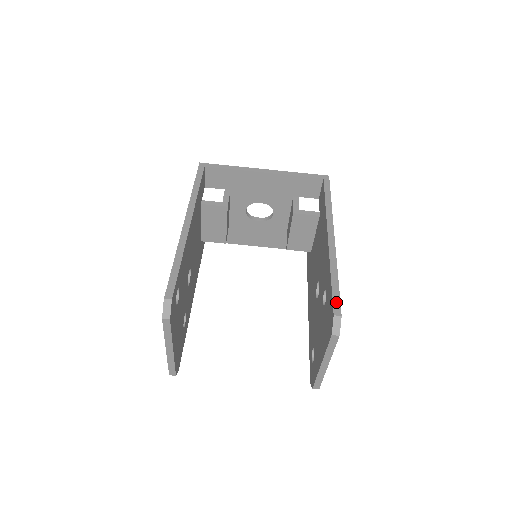
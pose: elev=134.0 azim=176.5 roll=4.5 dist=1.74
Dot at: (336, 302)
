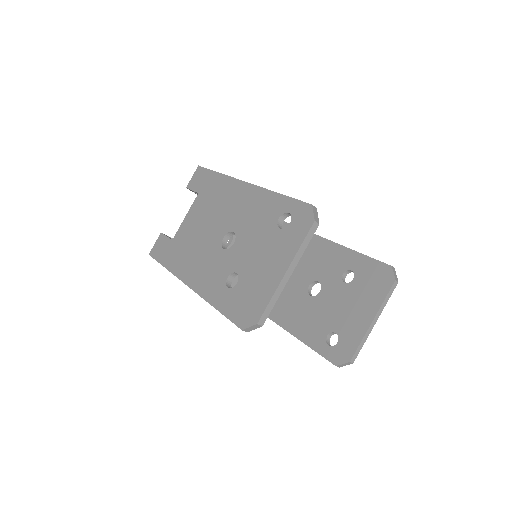
Dot at: (382, 262)
